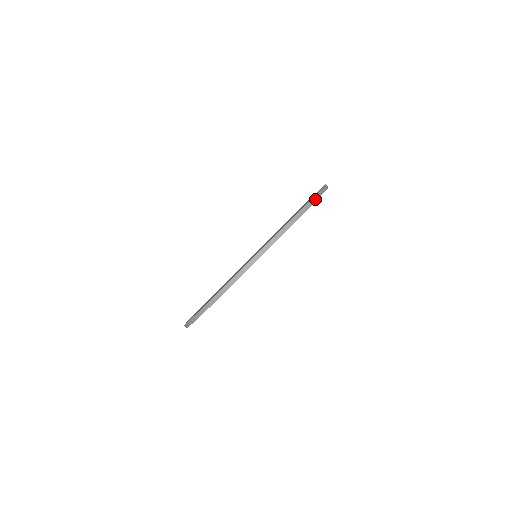
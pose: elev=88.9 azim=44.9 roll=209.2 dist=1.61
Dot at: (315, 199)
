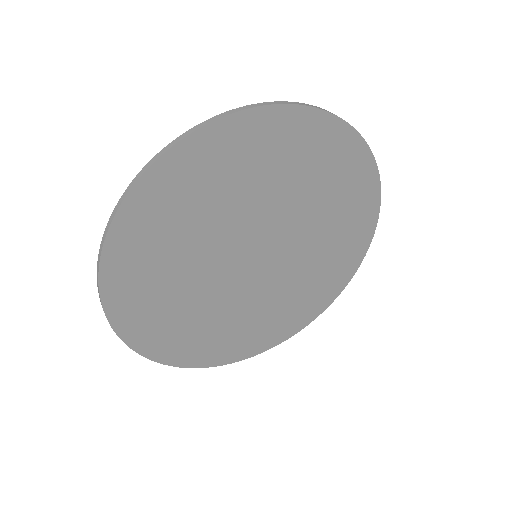
Dot at: (351, 126)
